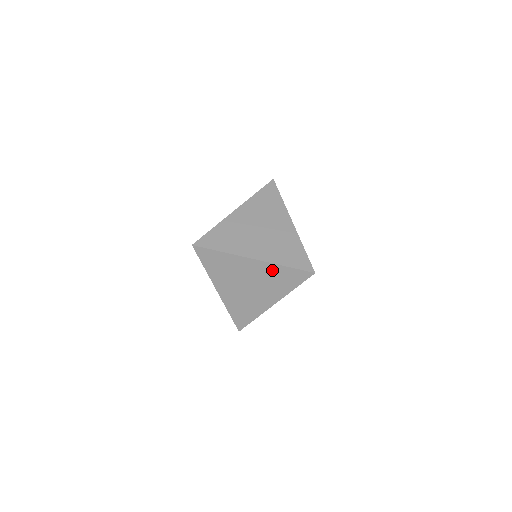
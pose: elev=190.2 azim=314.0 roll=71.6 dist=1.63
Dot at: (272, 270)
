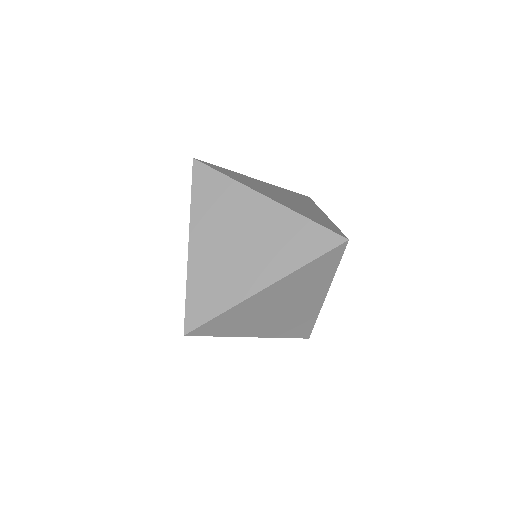
Dot at: (295, 278)
